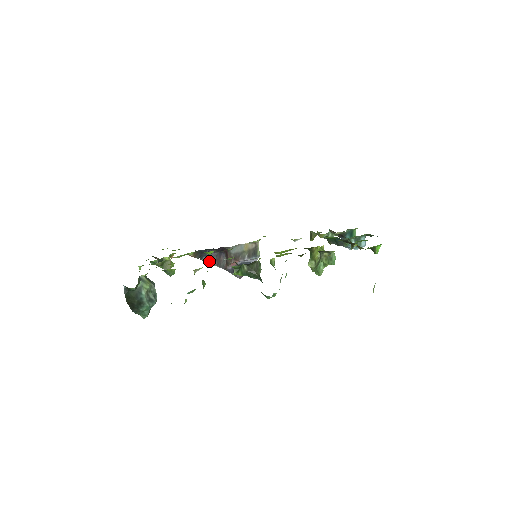
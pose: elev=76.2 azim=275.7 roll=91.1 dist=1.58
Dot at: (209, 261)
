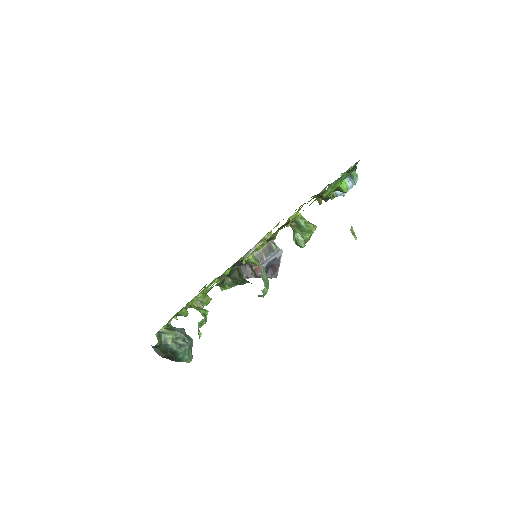
Dot at: occluded
